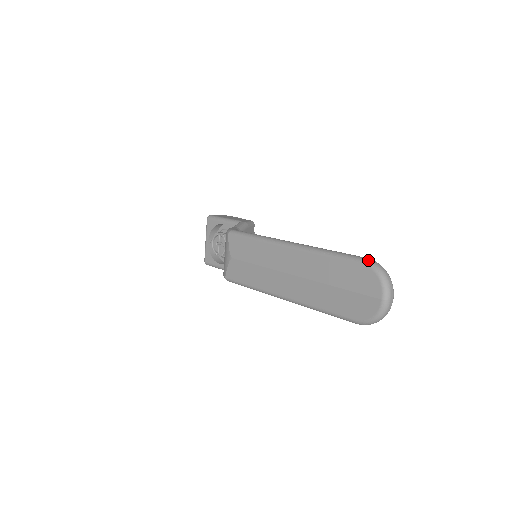
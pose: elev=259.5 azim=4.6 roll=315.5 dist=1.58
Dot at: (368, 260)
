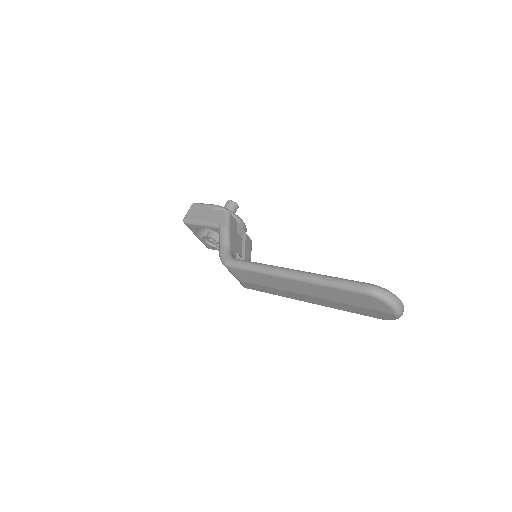
Dot at: (369, 291)
